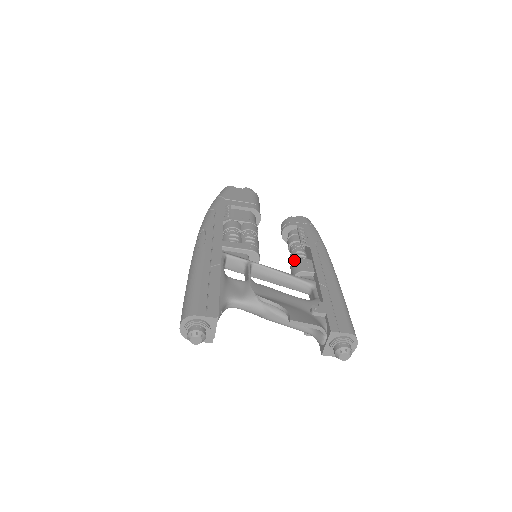
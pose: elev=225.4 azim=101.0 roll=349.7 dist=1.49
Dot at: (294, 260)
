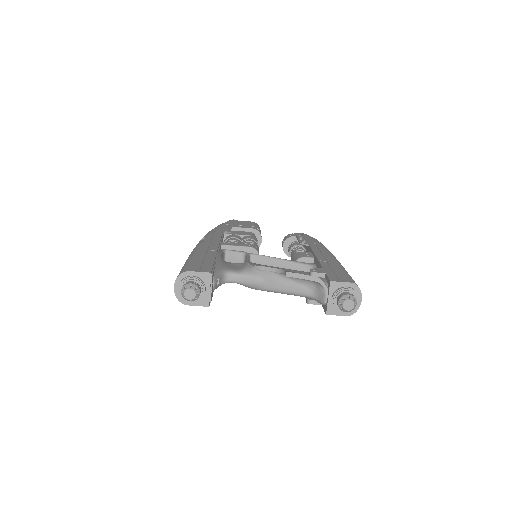
Dot at: occluded
